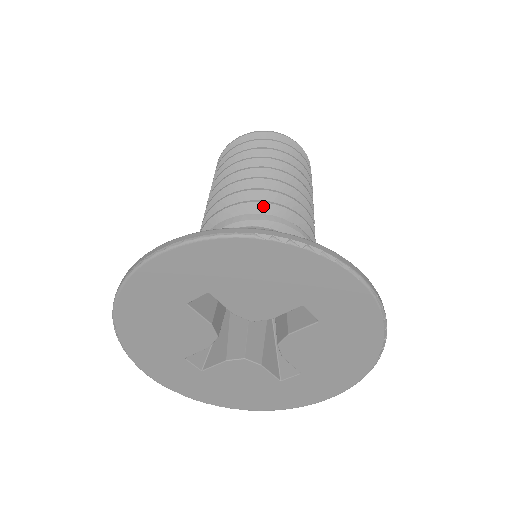
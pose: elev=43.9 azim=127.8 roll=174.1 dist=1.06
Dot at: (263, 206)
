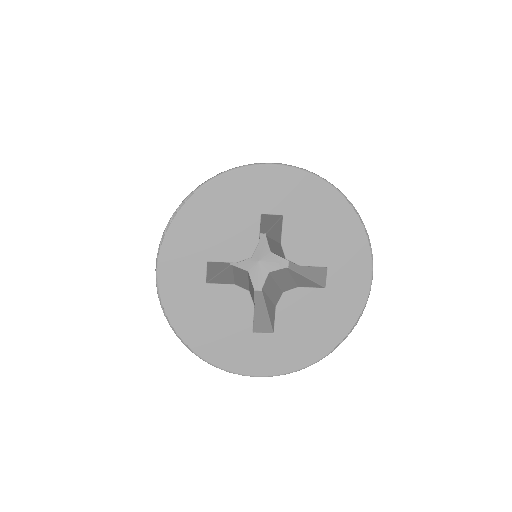
Dot at: occluded
